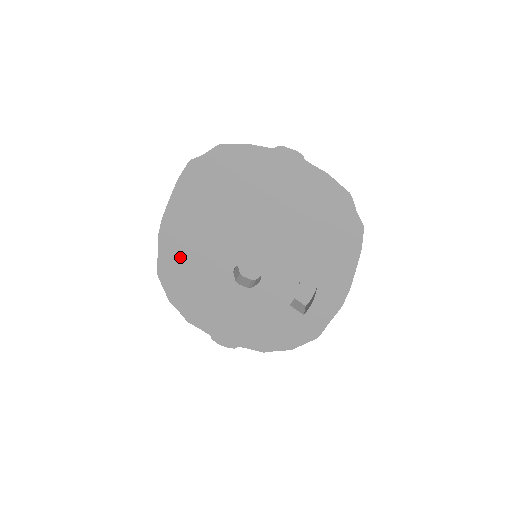
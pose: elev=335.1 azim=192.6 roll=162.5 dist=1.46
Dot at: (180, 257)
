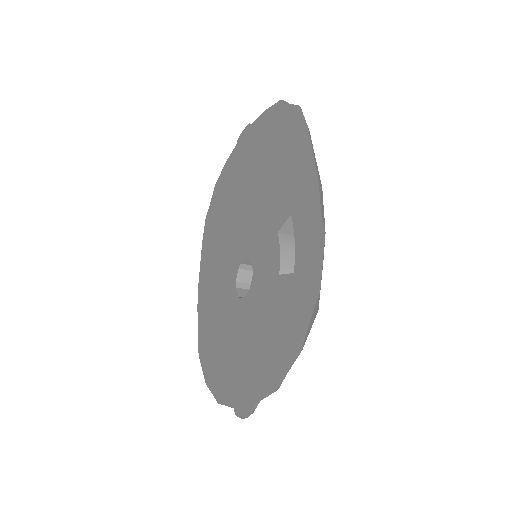
Dot at: (208, 315)
